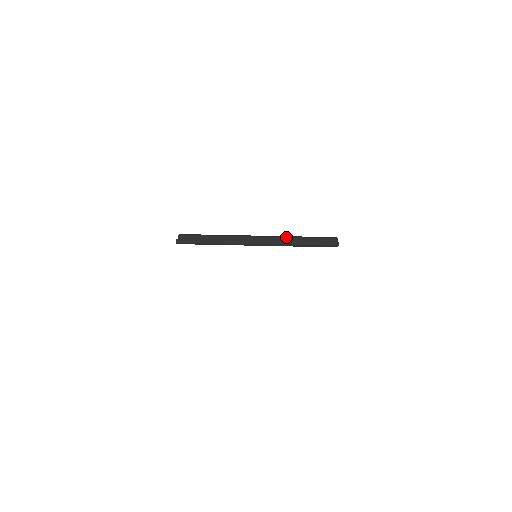
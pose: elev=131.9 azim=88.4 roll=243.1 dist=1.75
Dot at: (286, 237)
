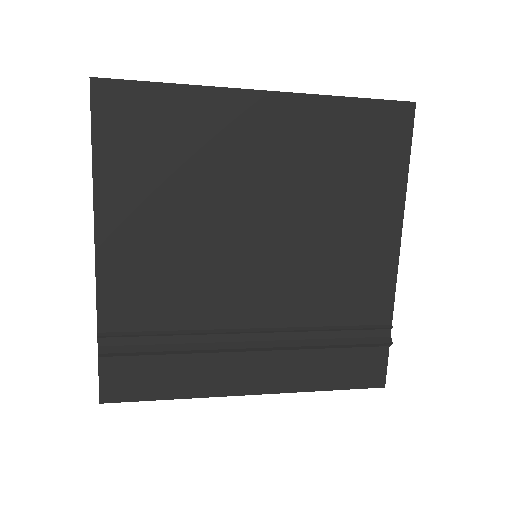
Dot at: occluded
